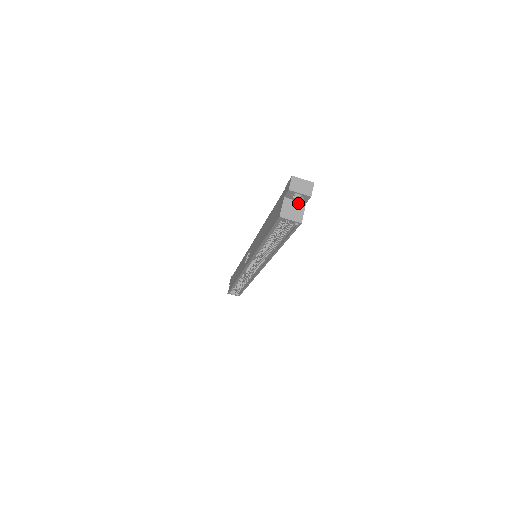
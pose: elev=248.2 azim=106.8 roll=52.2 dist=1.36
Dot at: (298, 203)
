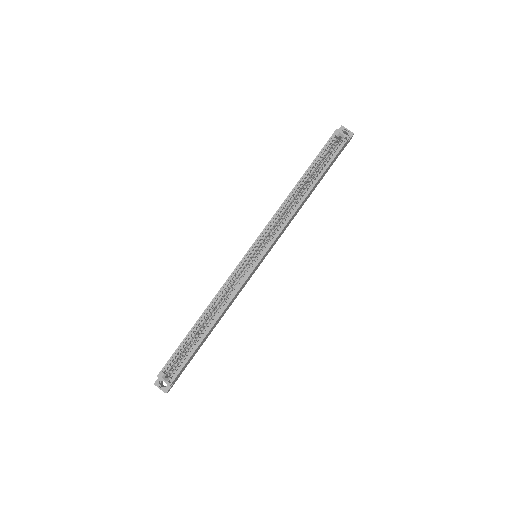
Dot at: occluded
